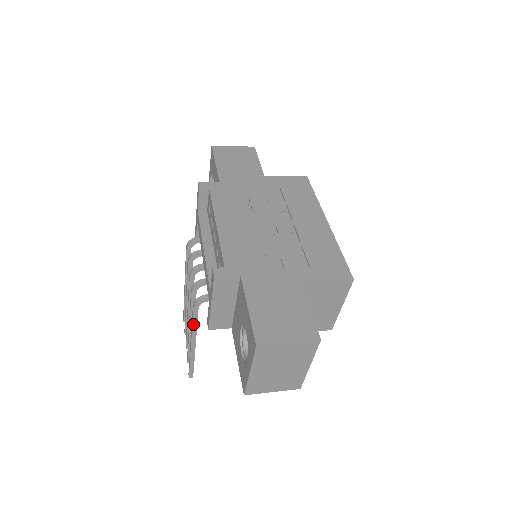
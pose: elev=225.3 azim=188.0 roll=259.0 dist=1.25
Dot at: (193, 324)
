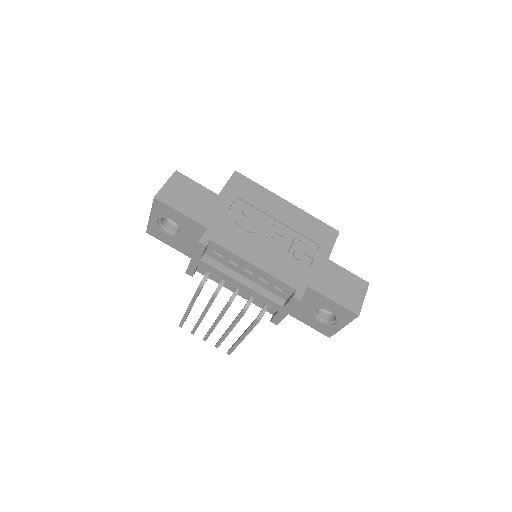
Dot at: (252, 329)
